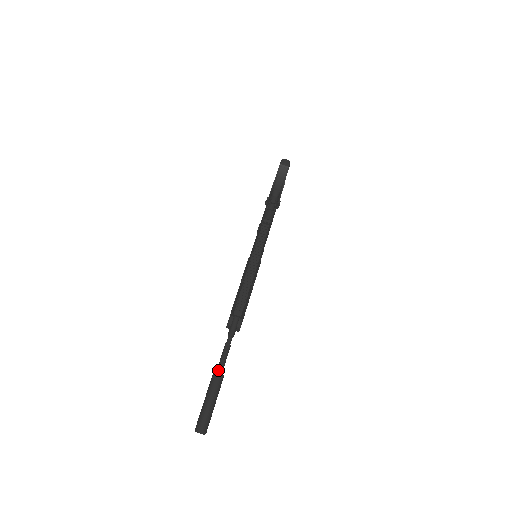
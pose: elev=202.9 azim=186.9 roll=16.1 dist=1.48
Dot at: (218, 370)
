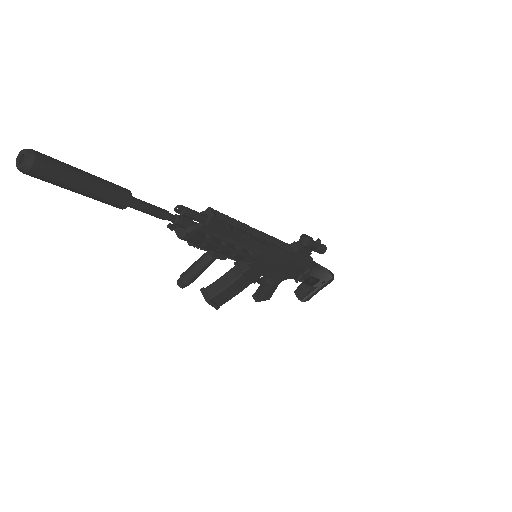
Dot at: (131, 195)
